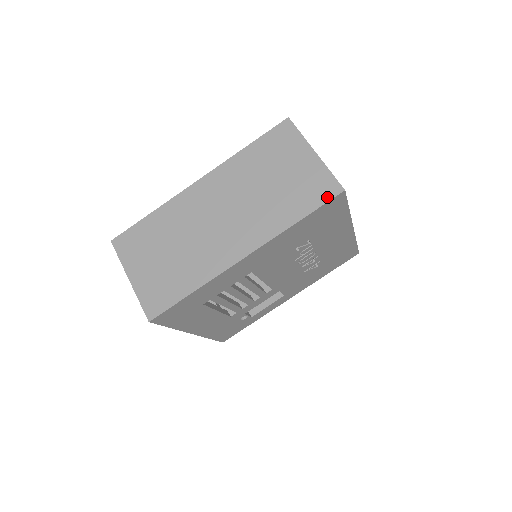
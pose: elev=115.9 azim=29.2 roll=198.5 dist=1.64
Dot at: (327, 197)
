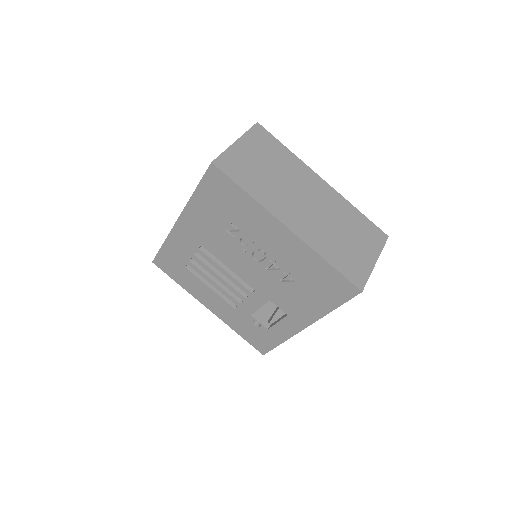
Dot at: (207, 170)
